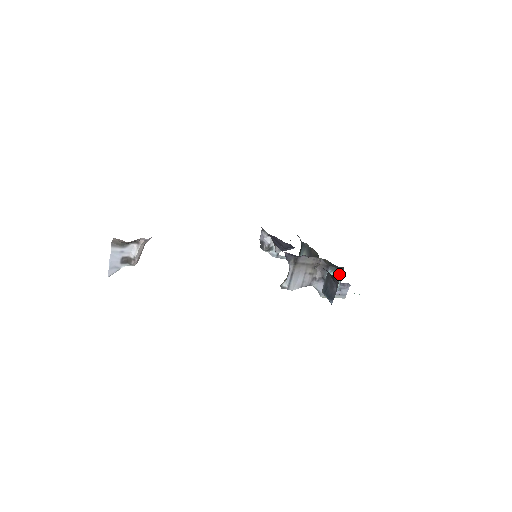
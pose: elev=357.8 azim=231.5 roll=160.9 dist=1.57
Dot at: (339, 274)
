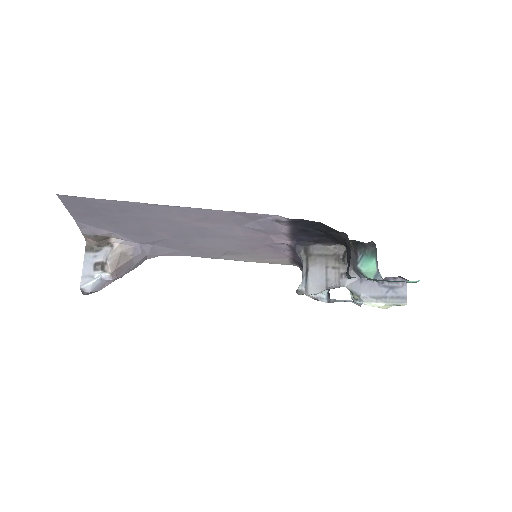
Dot at: (372, 256)
